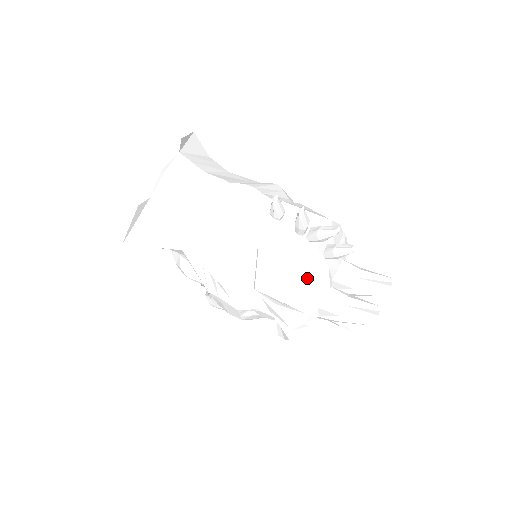
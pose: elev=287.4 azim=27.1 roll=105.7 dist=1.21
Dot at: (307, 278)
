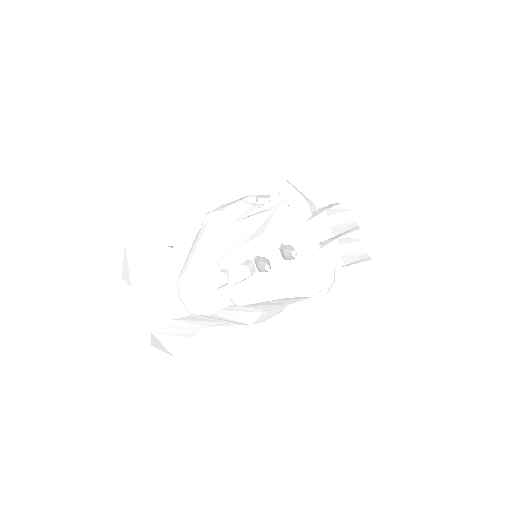
Dot at: (290, 288)
